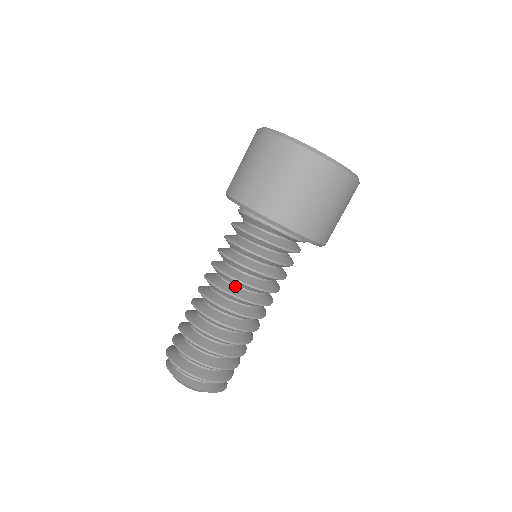
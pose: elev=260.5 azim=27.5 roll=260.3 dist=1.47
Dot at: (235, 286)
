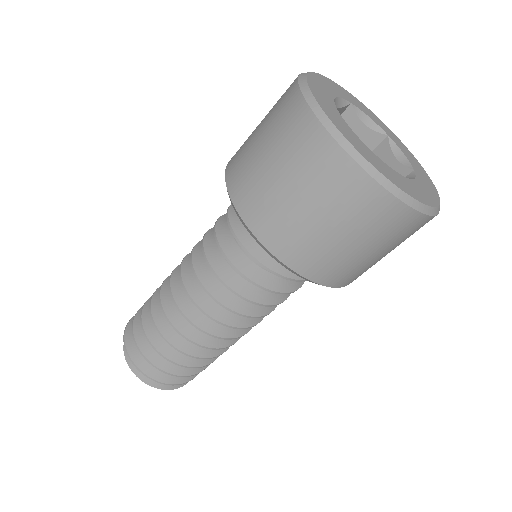
Dot at: occluded
